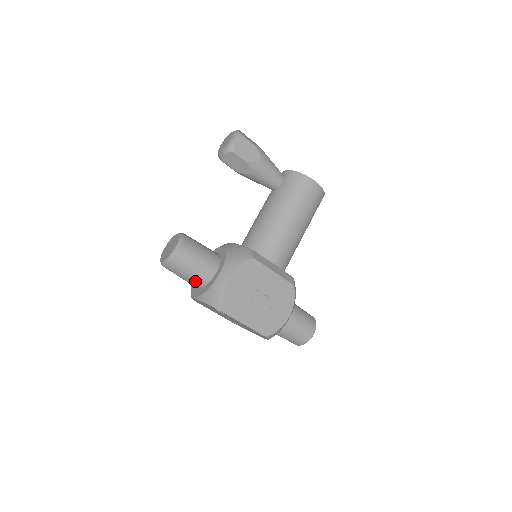
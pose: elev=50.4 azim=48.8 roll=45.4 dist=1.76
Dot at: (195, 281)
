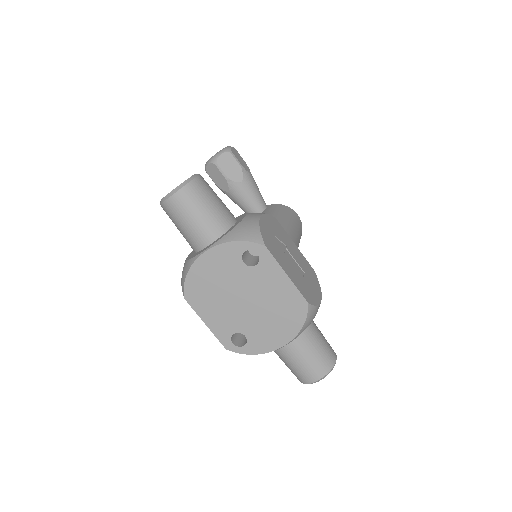
Dot at: (212, 223)
